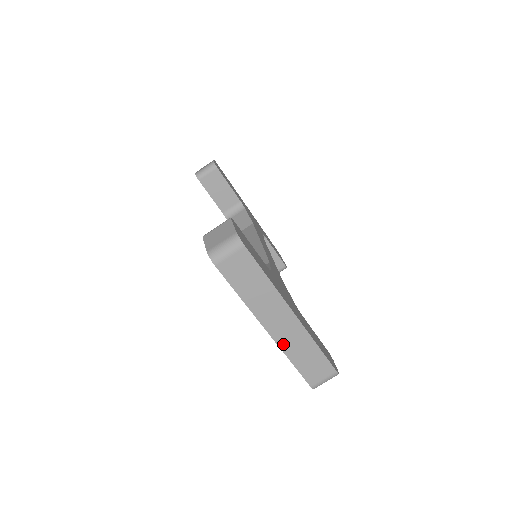
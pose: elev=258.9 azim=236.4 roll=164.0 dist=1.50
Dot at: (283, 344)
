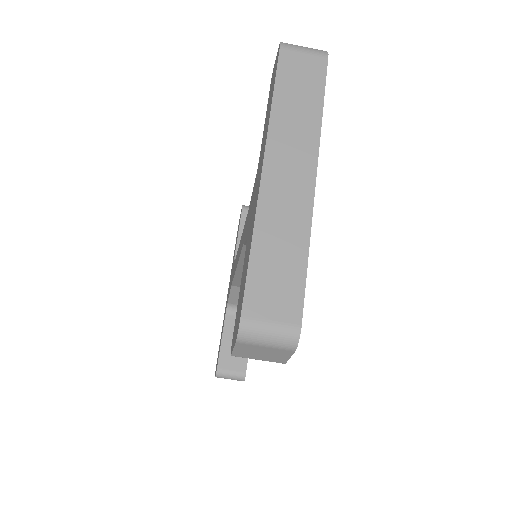
Dot at: (266, 204)
